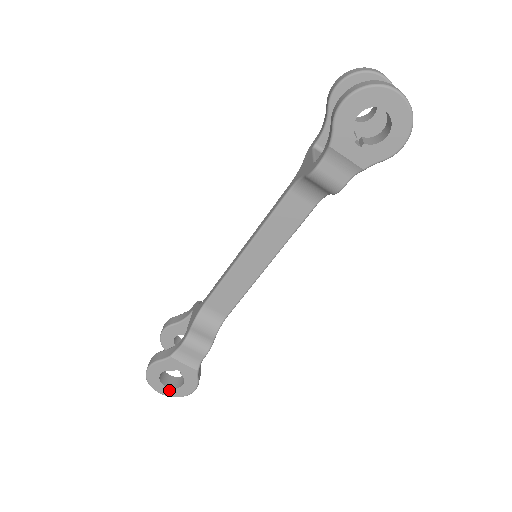
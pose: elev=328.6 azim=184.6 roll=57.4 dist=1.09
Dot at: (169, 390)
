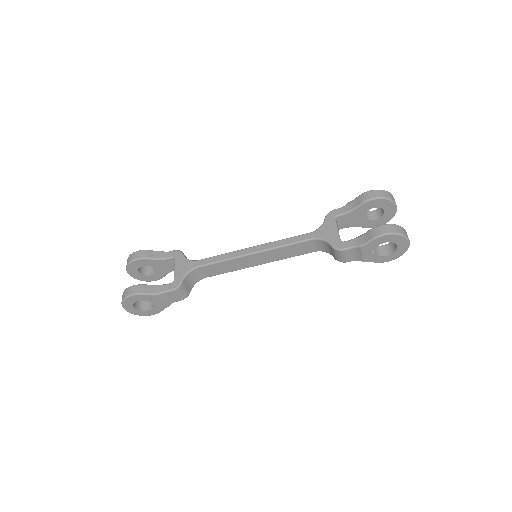
Dot at: (134, 310)
